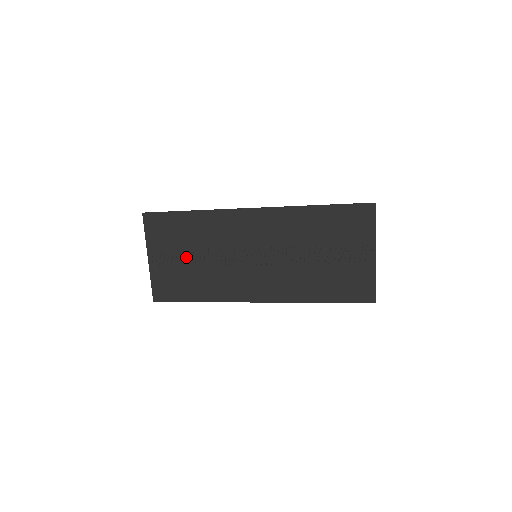
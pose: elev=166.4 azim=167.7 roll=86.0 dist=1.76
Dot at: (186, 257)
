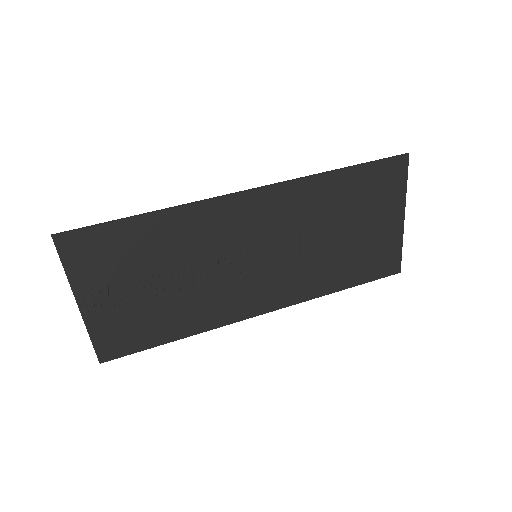
Dot at: (148, 286)
